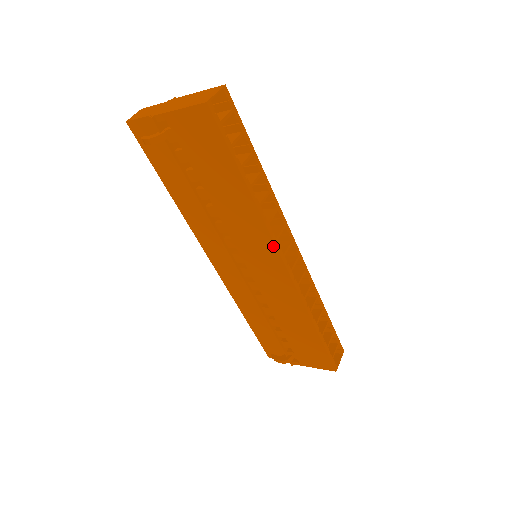
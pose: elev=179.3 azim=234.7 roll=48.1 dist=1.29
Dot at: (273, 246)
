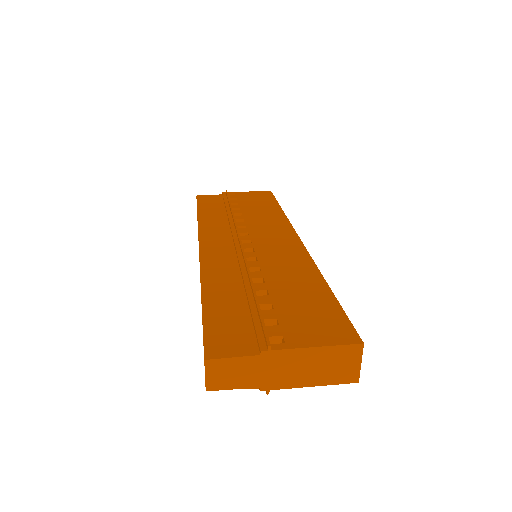
Dot at: occluded
